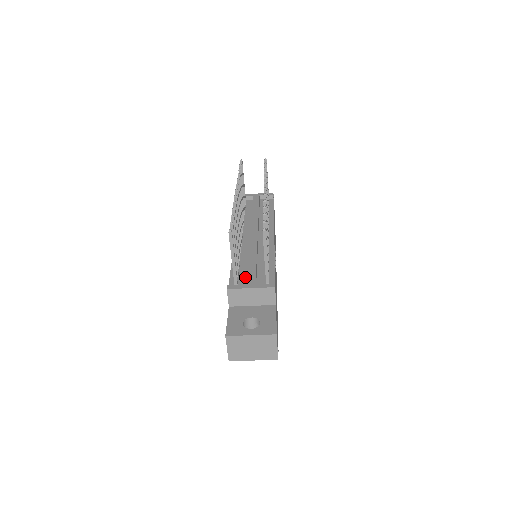
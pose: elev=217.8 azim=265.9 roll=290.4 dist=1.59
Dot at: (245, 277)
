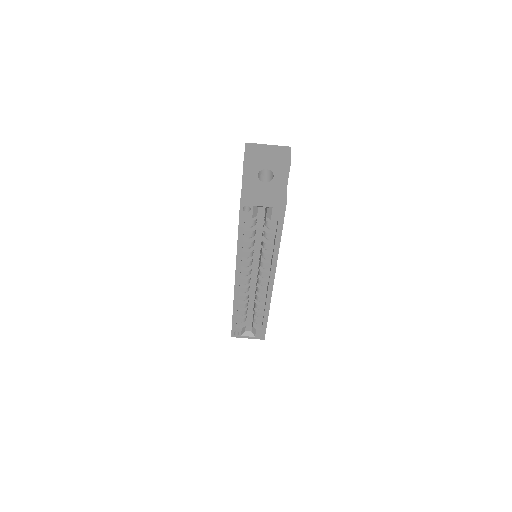
Dot at: occluded
